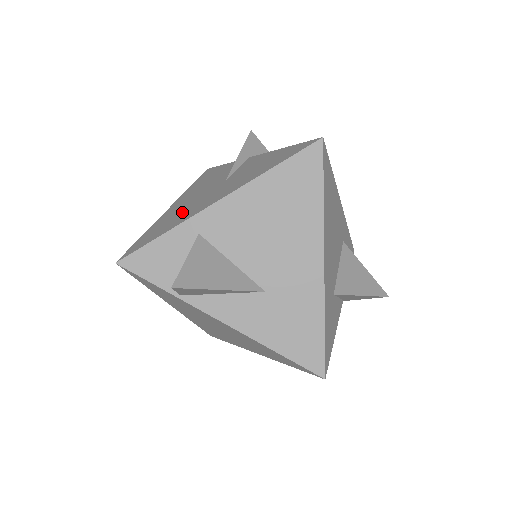
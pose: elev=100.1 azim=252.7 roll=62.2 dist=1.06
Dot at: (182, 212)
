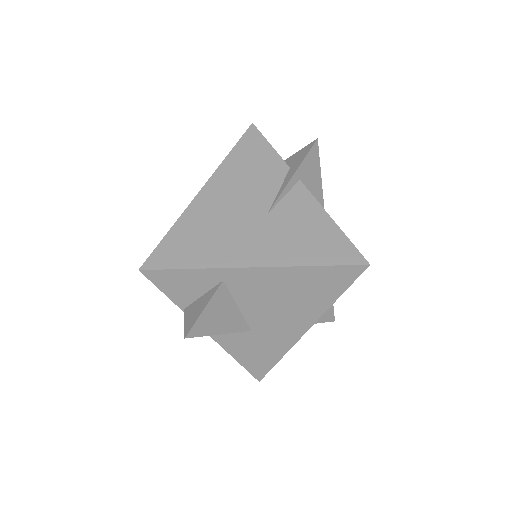
Dot at: (215, 235)
